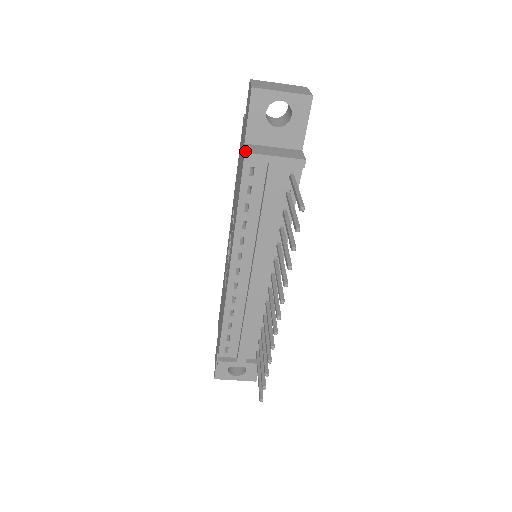
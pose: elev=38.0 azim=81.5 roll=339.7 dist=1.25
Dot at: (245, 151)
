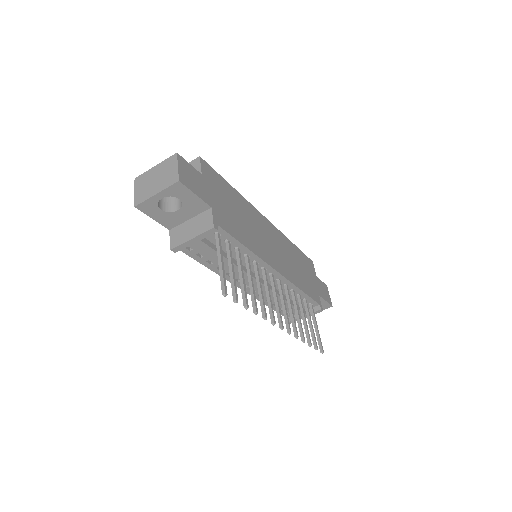
Dot at: (170, 247)
